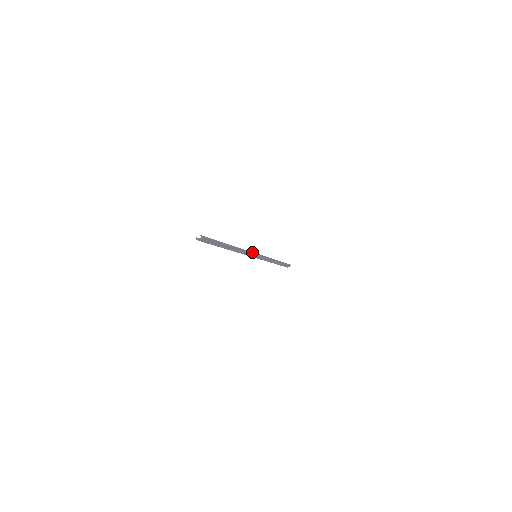
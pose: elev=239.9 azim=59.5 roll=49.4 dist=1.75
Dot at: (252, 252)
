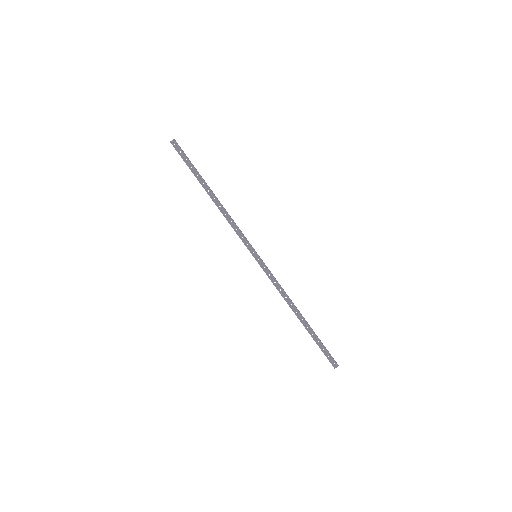
Dot at: (248, 241)
